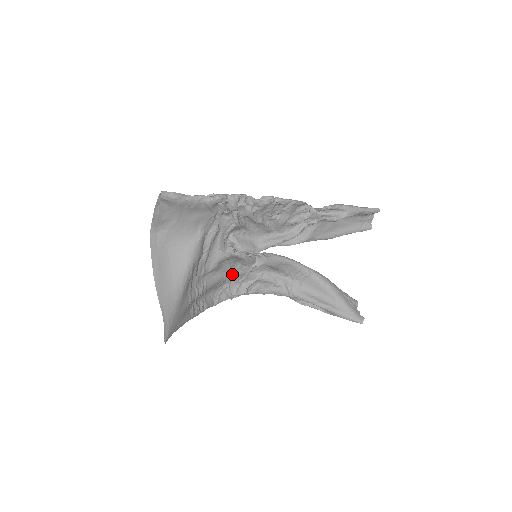
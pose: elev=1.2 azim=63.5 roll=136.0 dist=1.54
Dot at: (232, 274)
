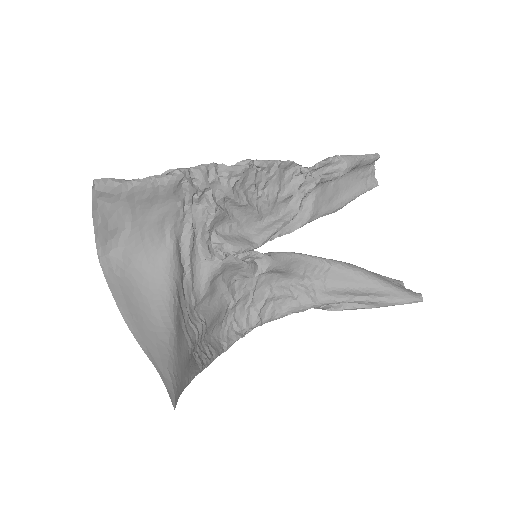
Dot at: (233, 298)
